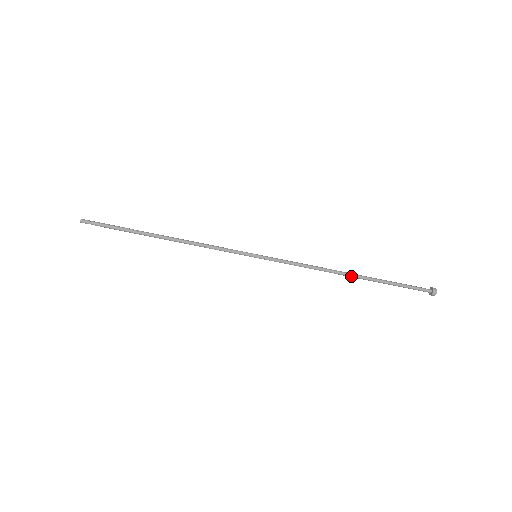
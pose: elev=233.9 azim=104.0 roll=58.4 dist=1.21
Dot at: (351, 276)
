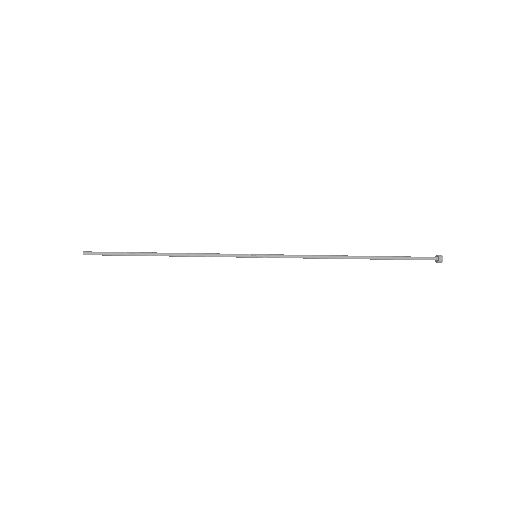
Dot at: occluded
